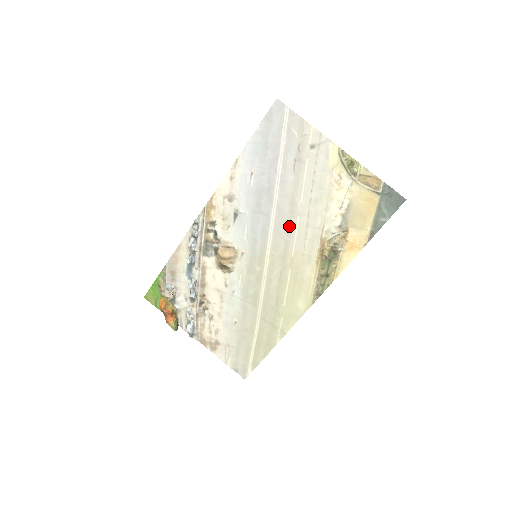
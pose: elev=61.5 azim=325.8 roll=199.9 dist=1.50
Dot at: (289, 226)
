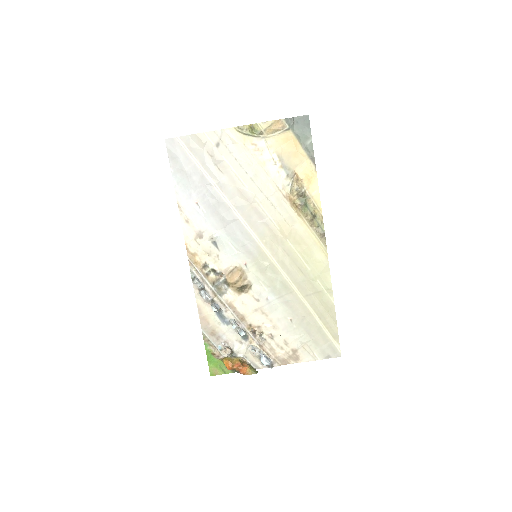
Dot at: (256, 211)
